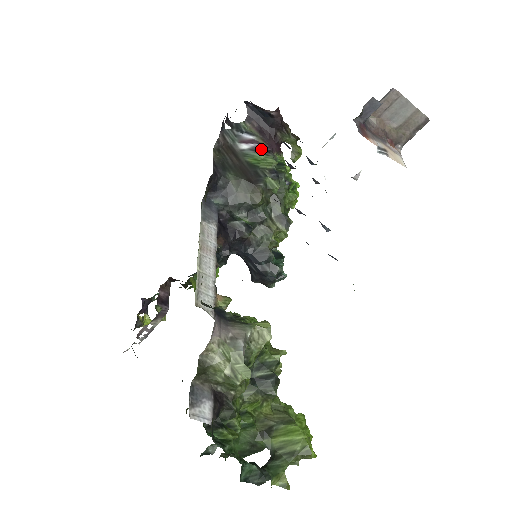
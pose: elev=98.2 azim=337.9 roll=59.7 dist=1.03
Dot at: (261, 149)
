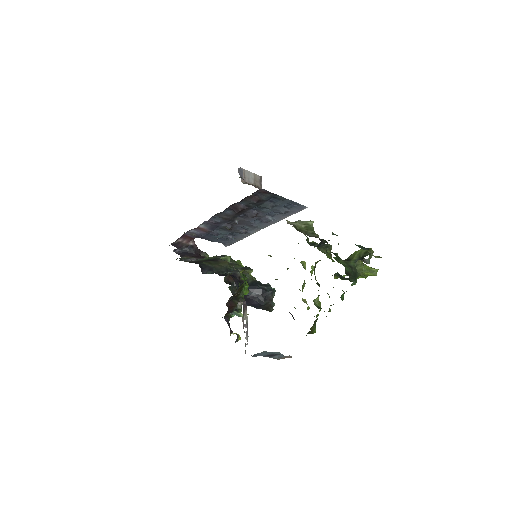
Dot at: (202, 258)
